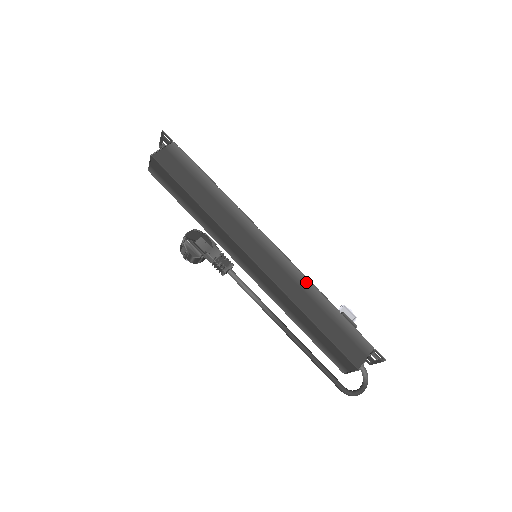
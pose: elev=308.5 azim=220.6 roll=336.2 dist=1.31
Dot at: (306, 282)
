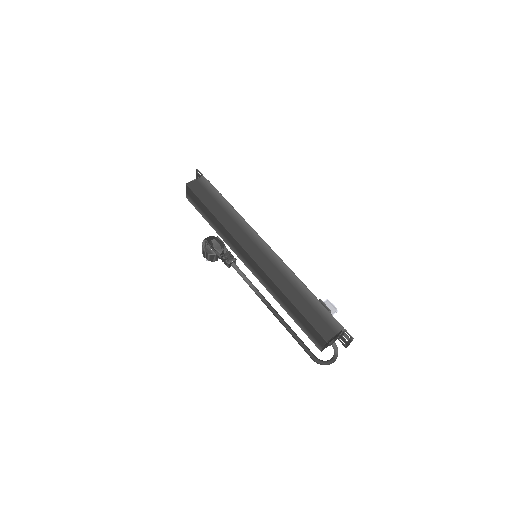
Dot at: (291, 274)
